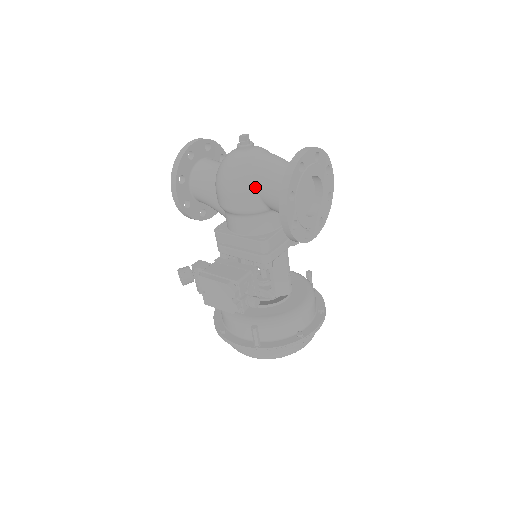
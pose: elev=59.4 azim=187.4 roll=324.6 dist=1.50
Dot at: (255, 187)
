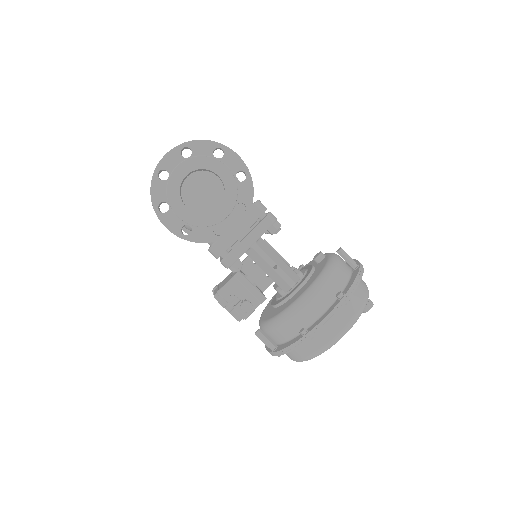
Dot at: occluded
